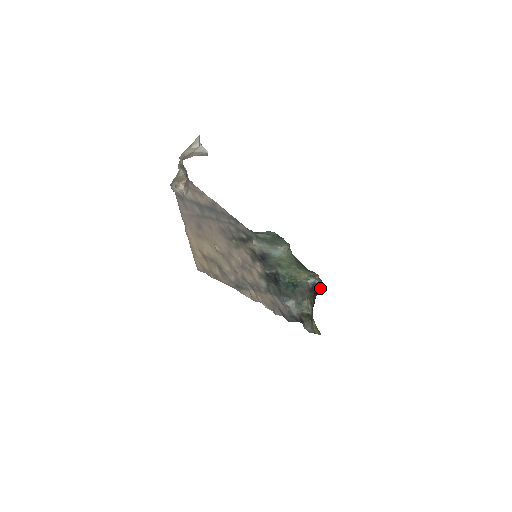
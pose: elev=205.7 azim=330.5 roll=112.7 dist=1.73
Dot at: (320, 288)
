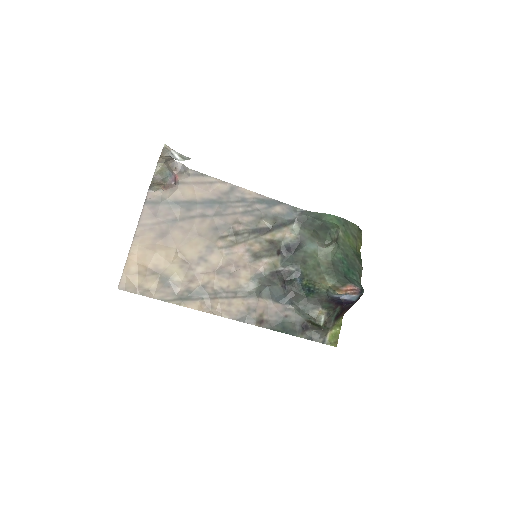
Dot at: (350, 301)
